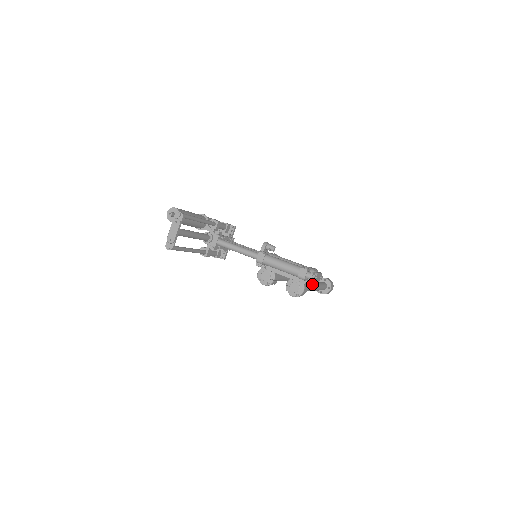
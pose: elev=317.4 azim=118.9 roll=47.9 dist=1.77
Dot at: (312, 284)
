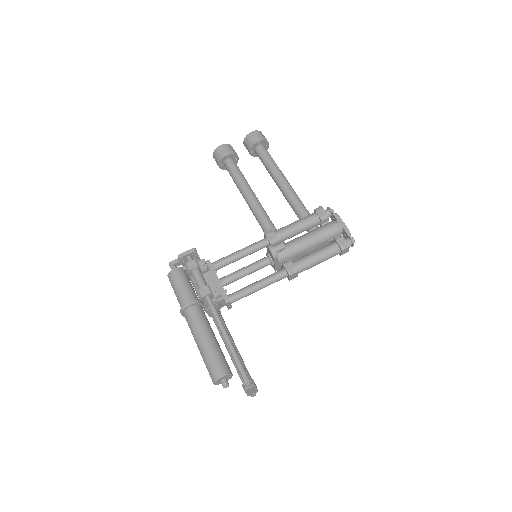
Dot at: (299, 200)
